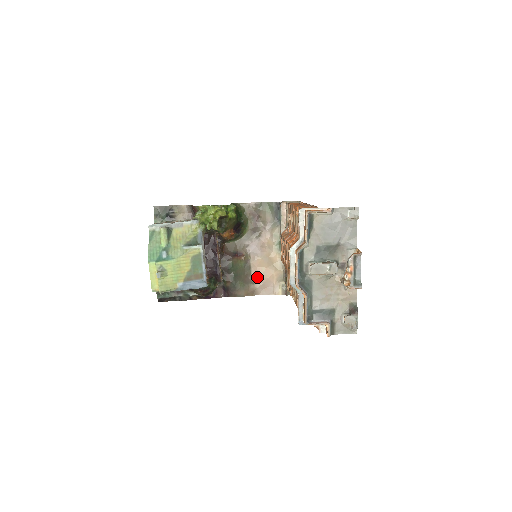
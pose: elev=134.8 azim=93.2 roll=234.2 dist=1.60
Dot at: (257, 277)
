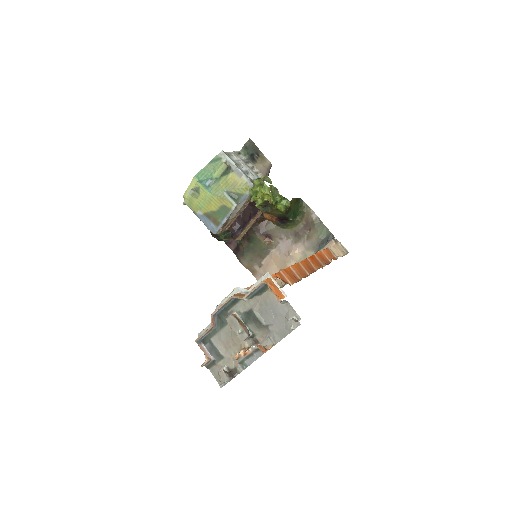
Dot at: (265, 265)
